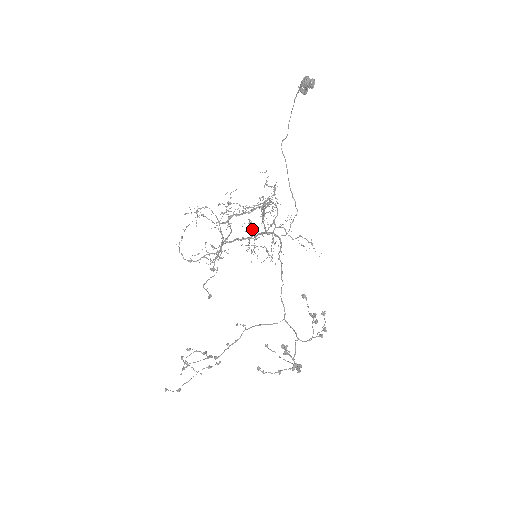
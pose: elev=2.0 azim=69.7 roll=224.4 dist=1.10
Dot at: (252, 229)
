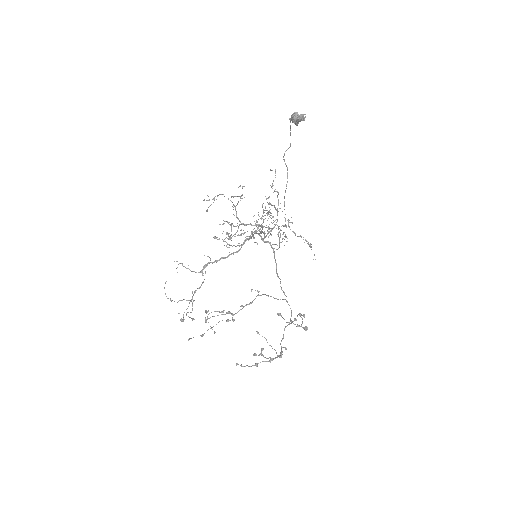
Dot at: occluded
